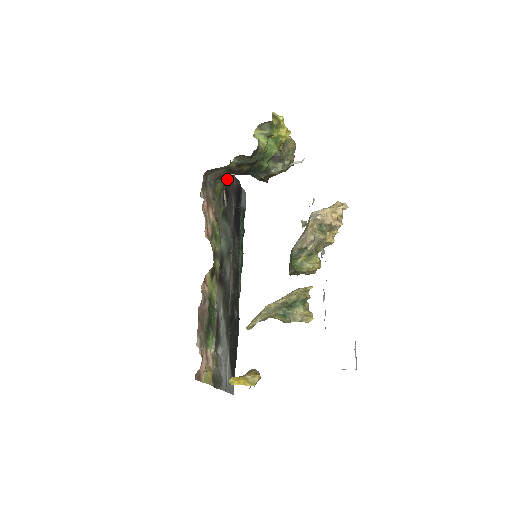
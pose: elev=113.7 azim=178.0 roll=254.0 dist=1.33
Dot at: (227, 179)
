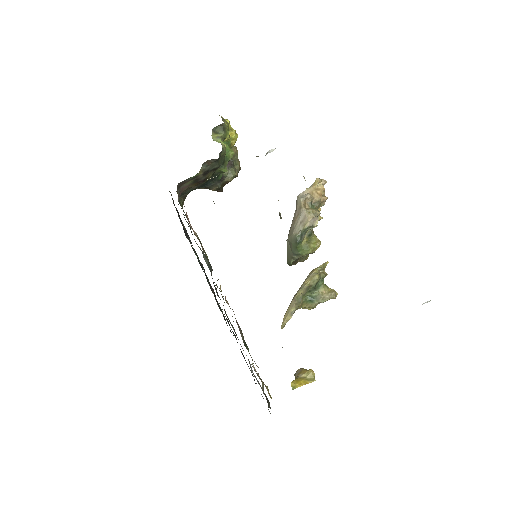
Dot at: (186, 196)
